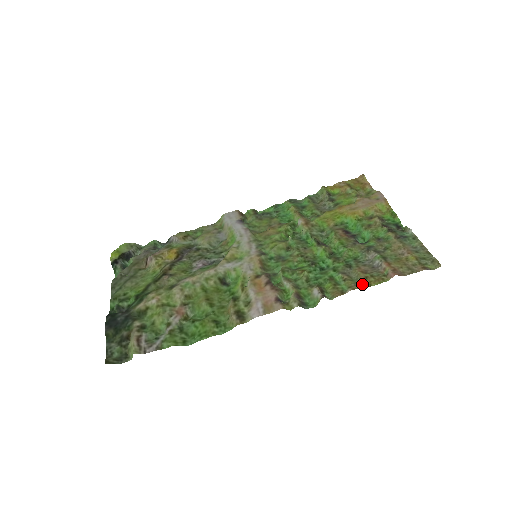
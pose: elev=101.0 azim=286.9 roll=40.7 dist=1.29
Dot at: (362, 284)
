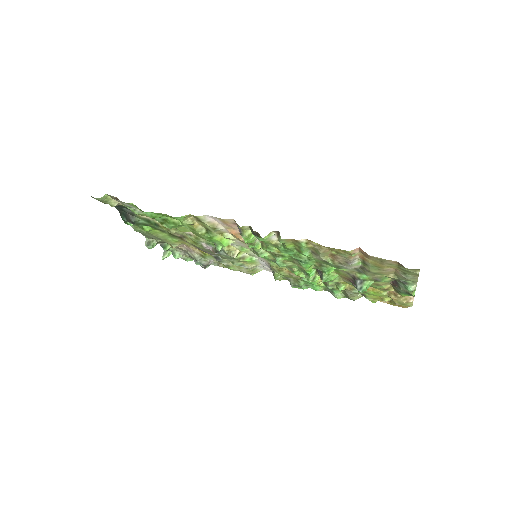
Dot at: (322, 249)
